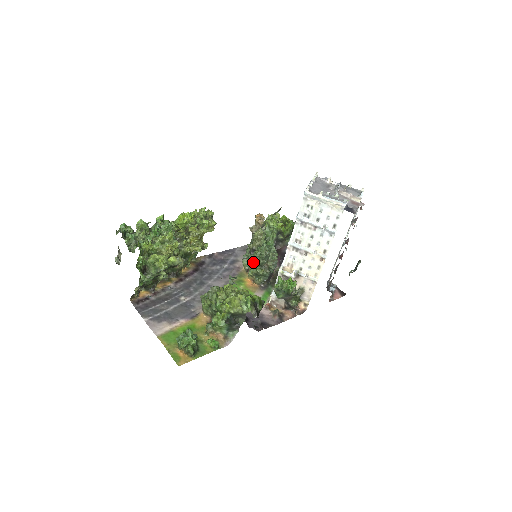
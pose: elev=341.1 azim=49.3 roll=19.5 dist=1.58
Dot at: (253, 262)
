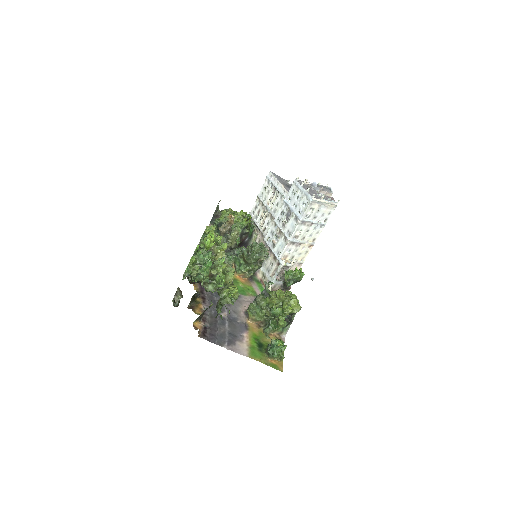
Dot at: (250, 261)
